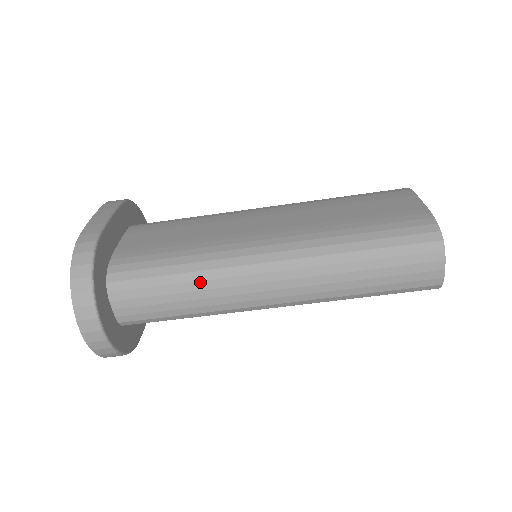
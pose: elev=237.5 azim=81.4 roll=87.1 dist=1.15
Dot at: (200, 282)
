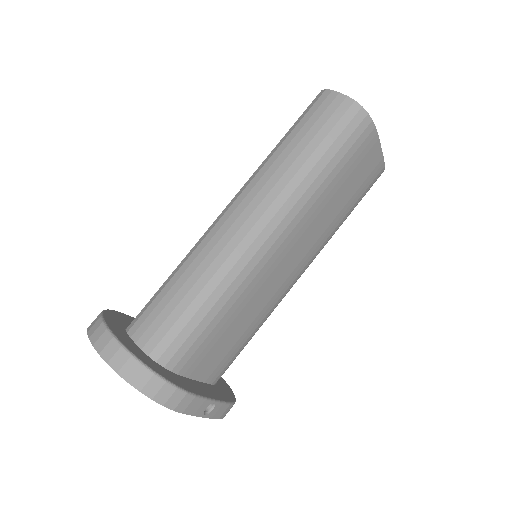
Dot at: (187, 261)
